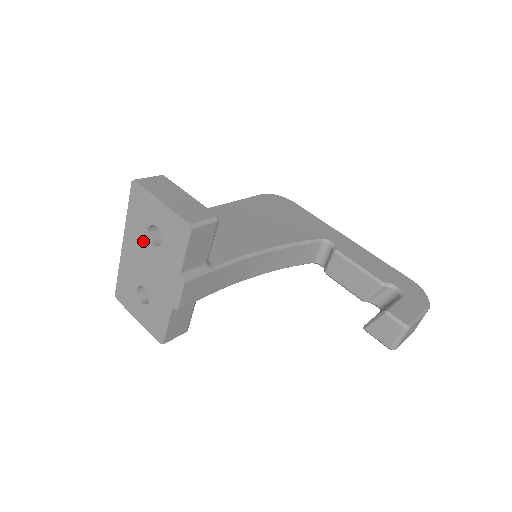
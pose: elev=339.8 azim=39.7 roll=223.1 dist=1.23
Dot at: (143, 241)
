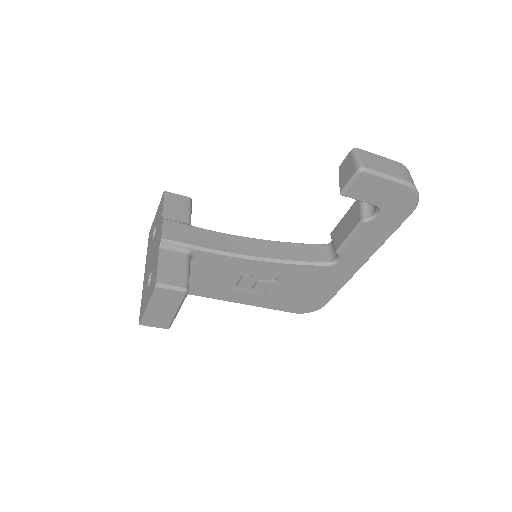
Dot at: (151, 248)
